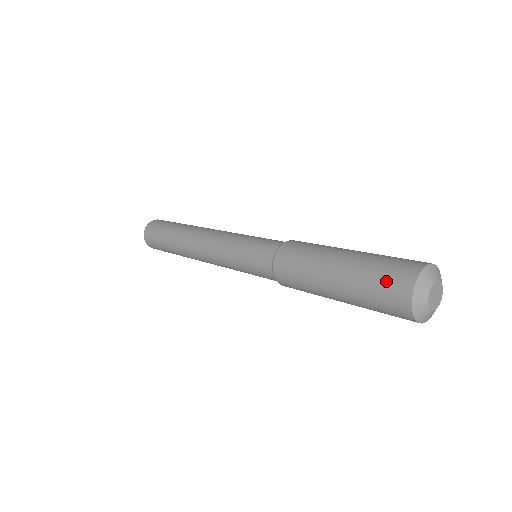
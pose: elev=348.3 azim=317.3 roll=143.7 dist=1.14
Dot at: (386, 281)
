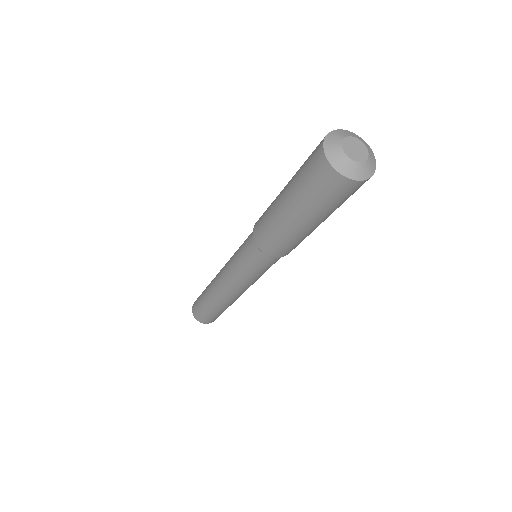
Dot at: (310, 173)
